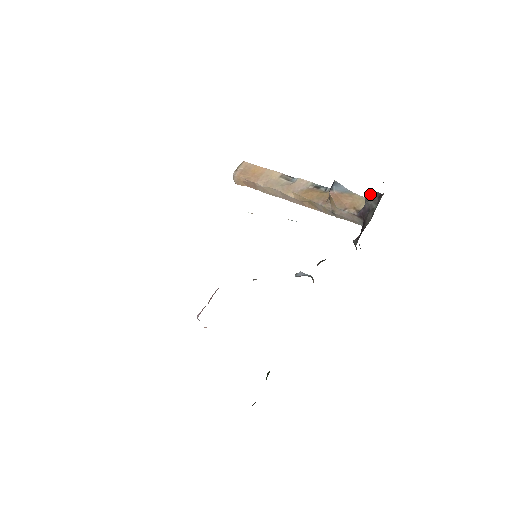
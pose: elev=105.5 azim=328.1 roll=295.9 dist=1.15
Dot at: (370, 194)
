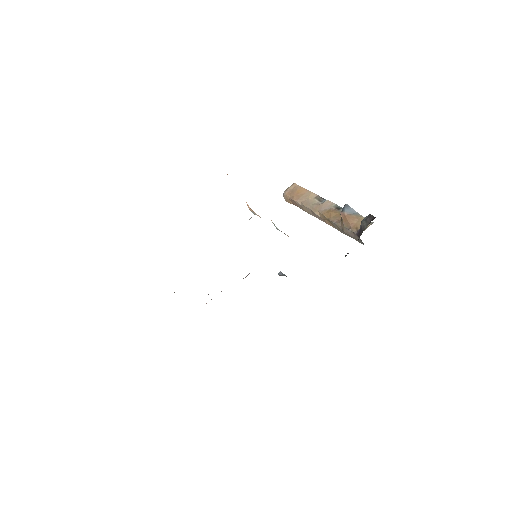
Dot at: (366, 217)
